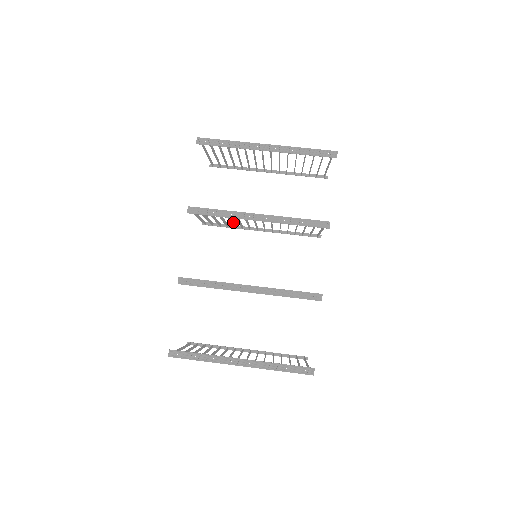
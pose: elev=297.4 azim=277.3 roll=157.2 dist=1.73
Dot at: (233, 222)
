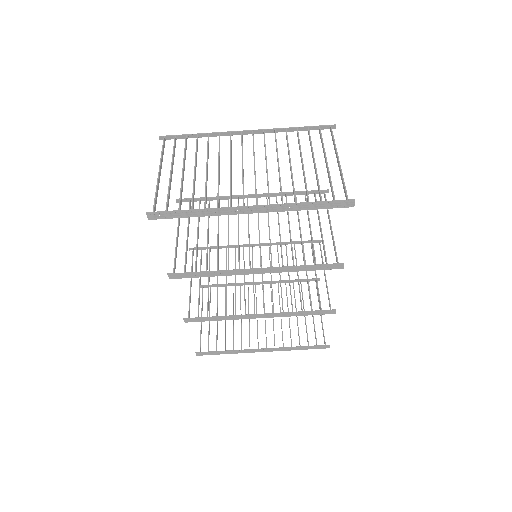
Dot at: (218, 218)
